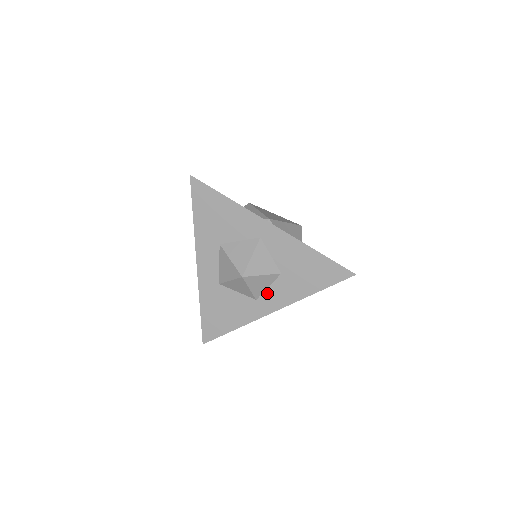
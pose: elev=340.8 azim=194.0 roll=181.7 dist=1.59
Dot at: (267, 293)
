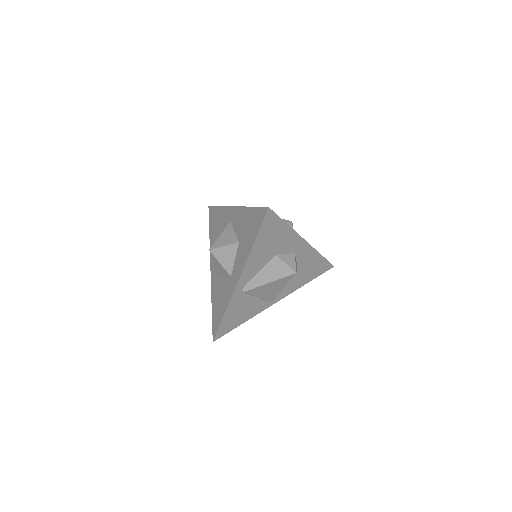
Dot at: (235, 266)
